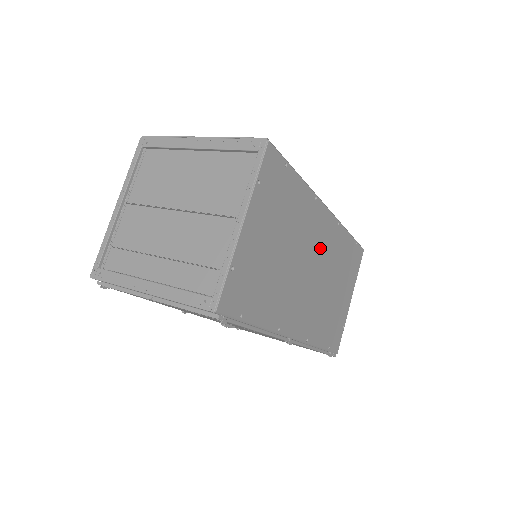
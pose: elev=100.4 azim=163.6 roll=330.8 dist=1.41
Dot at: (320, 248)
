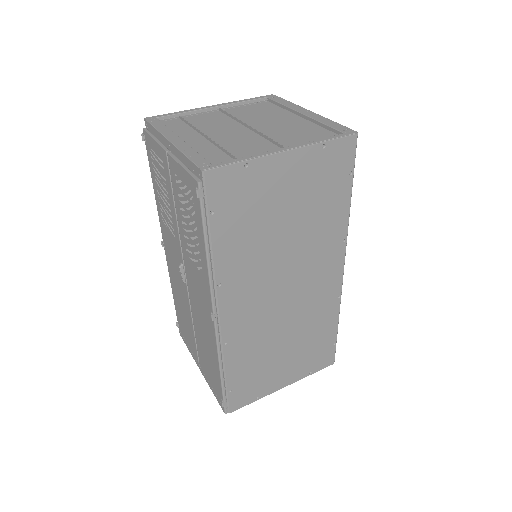
Dot at: (309, 287)
